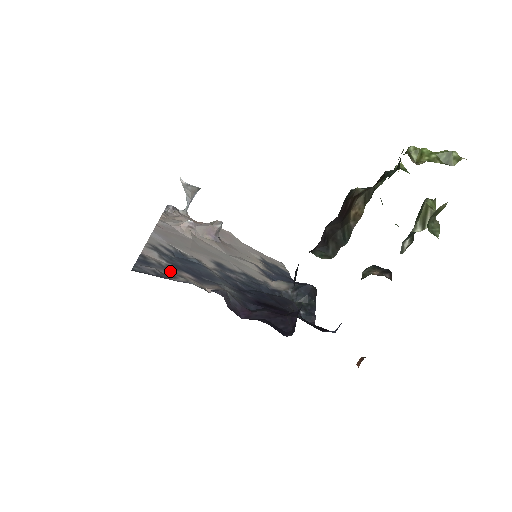
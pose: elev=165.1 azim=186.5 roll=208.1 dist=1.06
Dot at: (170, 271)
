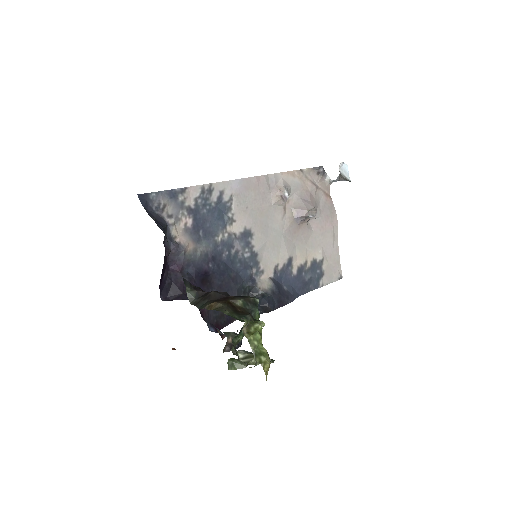
Dot at: (178, 211)
